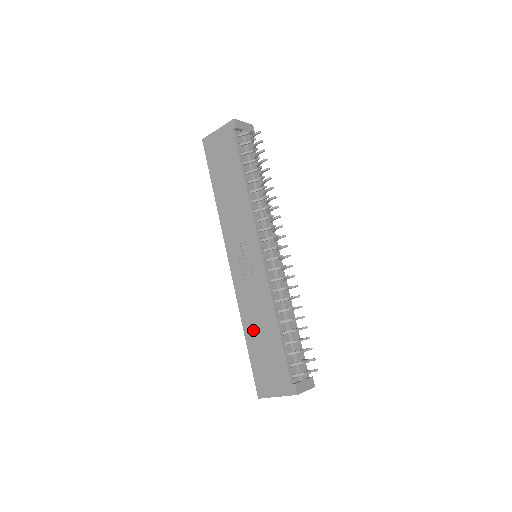
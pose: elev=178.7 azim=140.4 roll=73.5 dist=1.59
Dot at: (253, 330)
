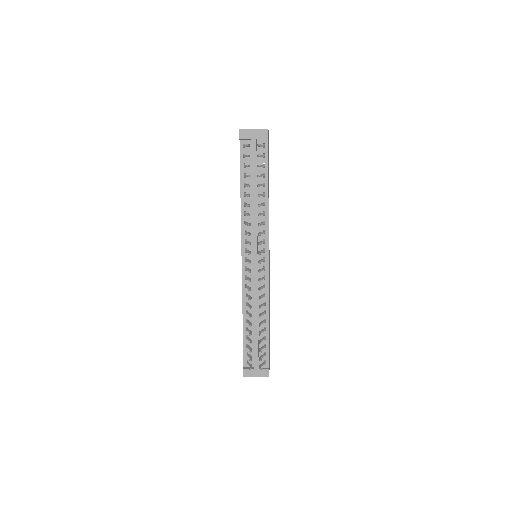
Dot at: occluded
